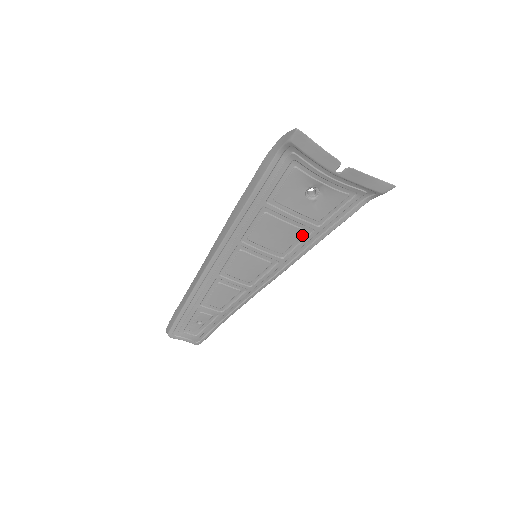
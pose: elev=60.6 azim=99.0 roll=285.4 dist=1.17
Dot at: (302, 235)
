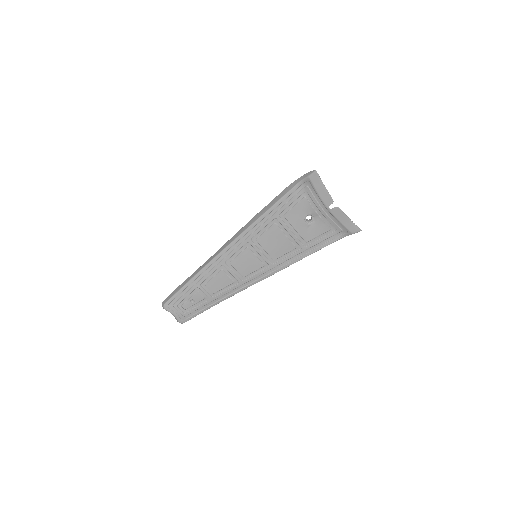
Dot at: (292, 250)
